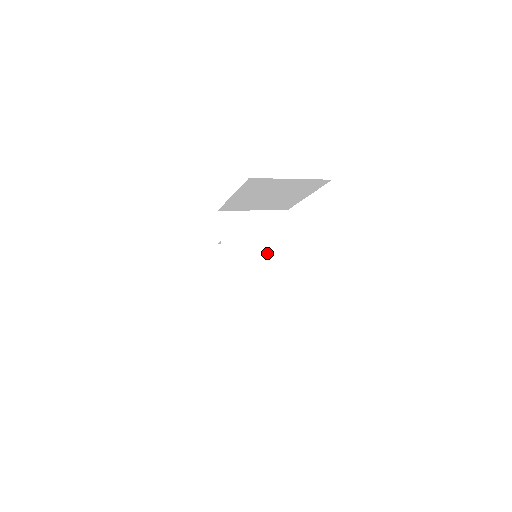
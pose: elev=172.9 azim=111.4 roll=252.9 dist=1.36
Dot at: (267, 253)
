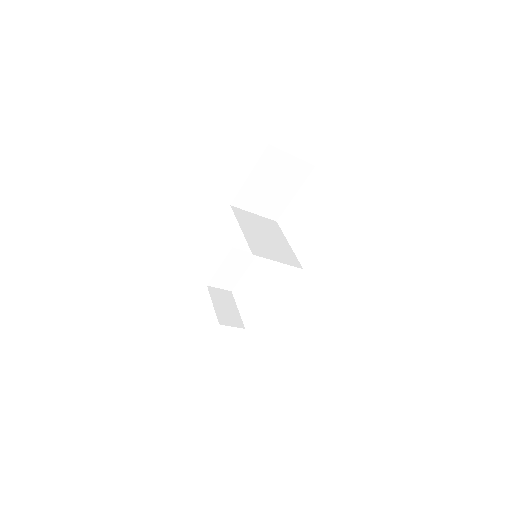
Dot at: (270, 236)
